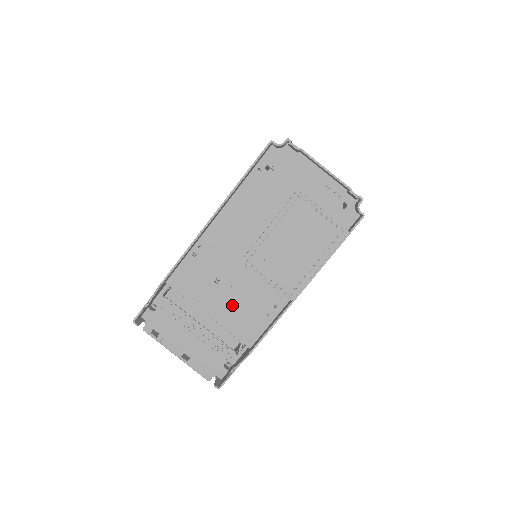
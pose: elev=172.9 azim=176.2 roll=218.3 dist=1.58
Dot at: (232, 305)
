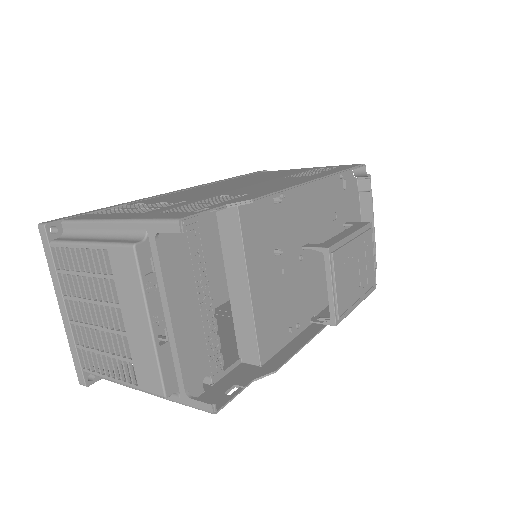
Dot at: (273, 294)
